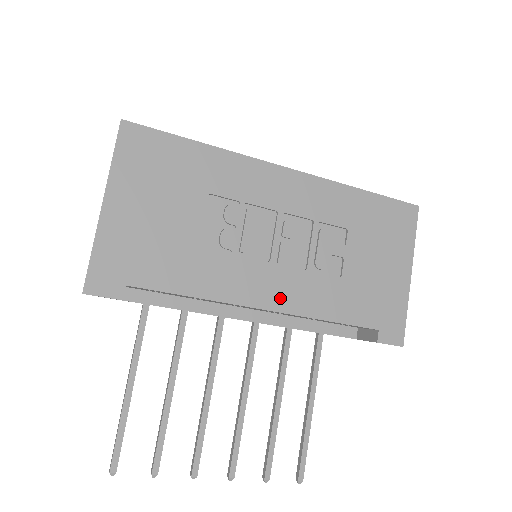
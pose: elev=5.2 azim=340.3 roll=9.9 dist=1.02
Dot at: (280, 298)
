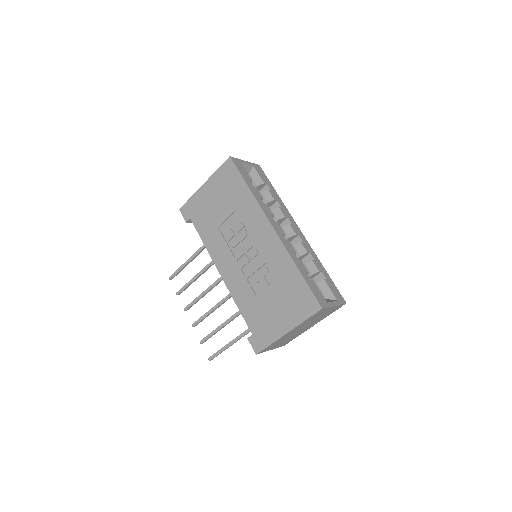
Dot at: (228, 276)
